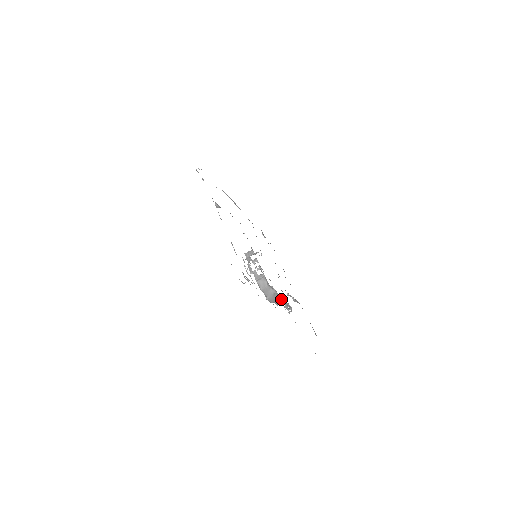
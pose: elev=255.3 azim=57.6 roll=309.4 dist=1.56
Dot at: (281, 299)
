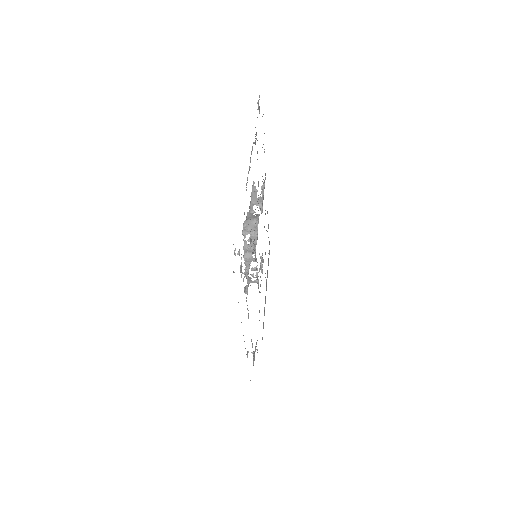
Dot at: occluded
